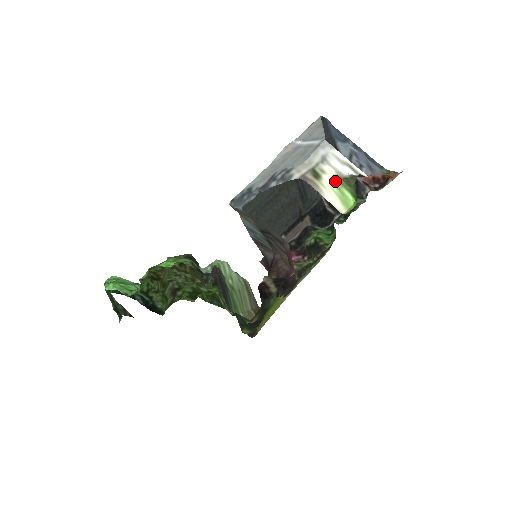
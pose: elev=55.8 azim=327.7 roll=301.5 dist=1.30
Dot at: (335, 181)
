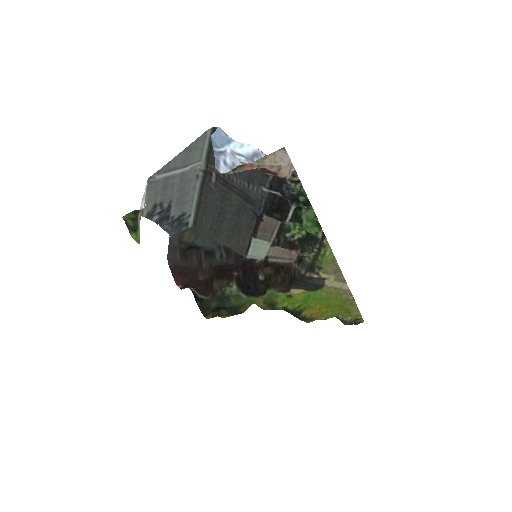
Dot at: occluded
